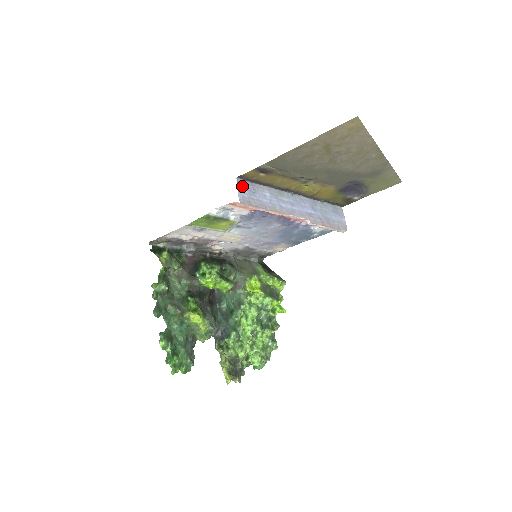
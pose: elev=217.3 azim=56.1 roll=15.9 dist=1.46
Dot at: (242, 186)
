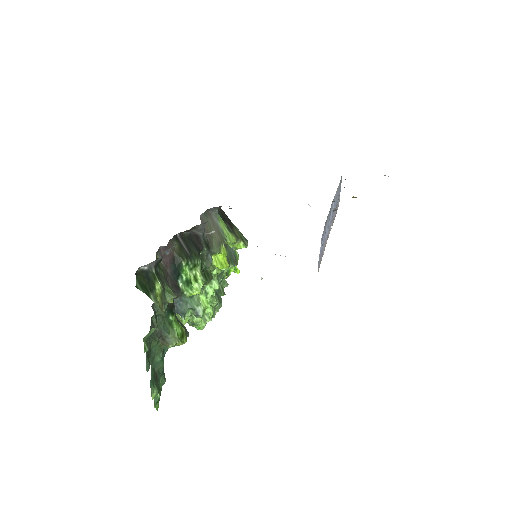
Dot at: (321, 242)
